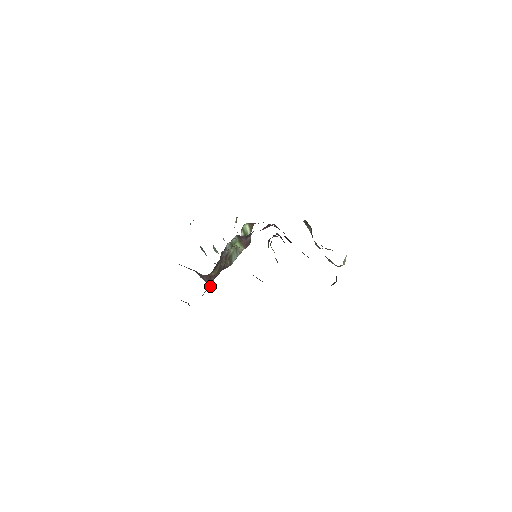
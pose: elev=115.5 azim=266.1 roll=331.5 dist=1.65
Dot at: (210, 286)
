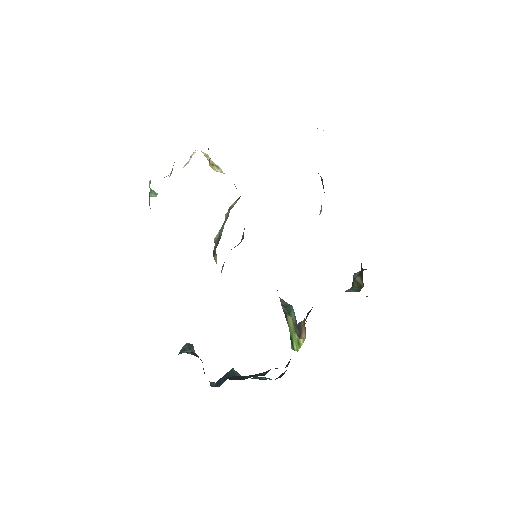
Dot at: occluded
